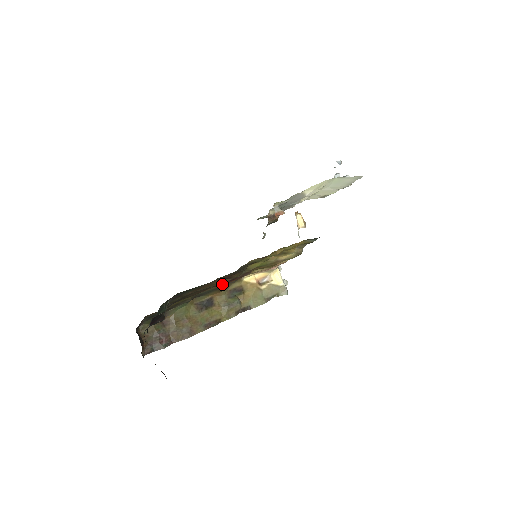
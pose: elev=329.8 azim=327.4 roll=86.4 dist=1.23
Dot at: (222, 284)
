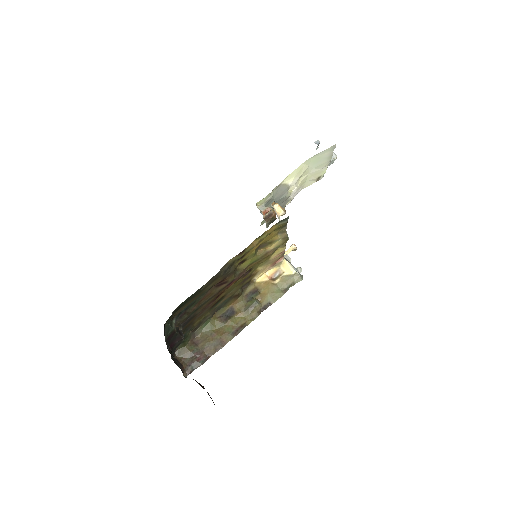
Dot at: (222, 291)
